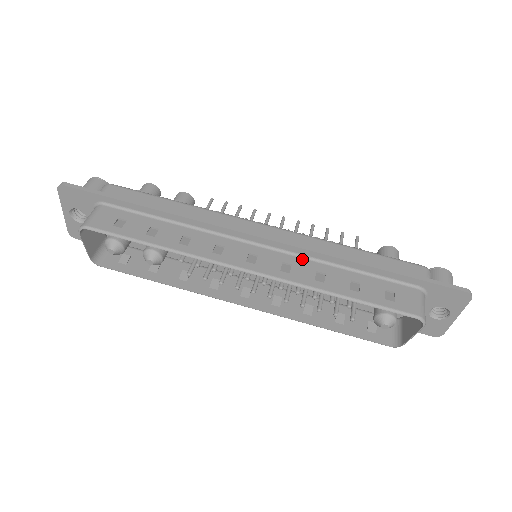
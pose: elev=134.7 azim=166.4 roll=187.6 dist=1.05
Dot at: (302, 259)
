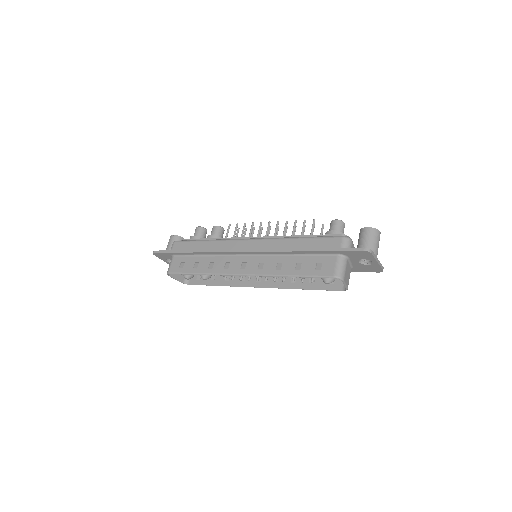
Dot at: (270, 257)
